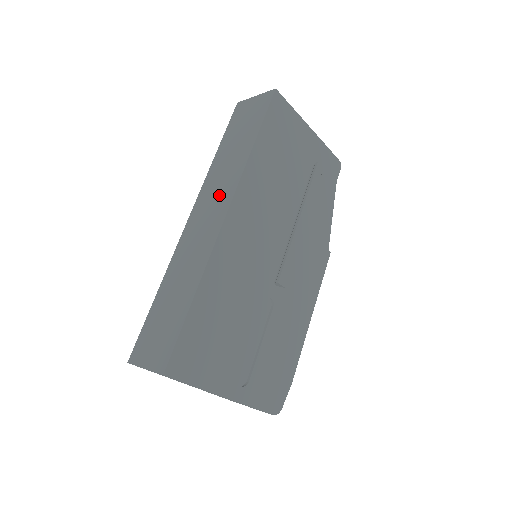
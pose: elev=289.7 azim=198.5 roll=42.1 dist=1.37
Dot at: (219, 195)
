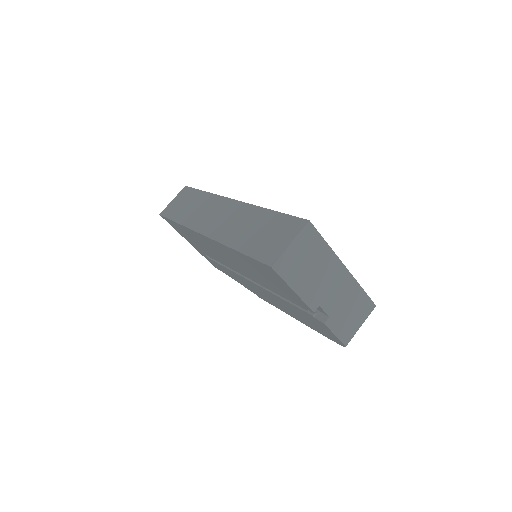
Dot at: (213, 209)
